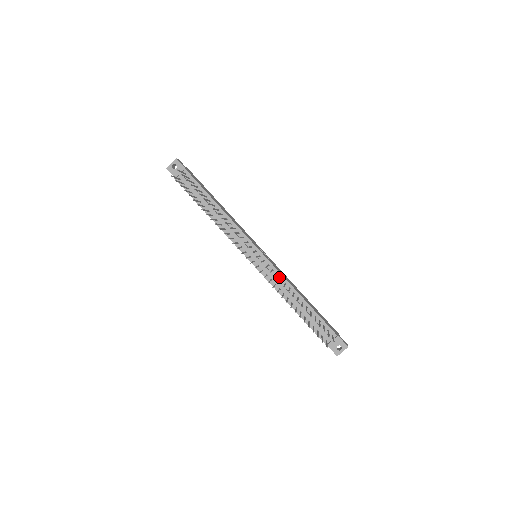
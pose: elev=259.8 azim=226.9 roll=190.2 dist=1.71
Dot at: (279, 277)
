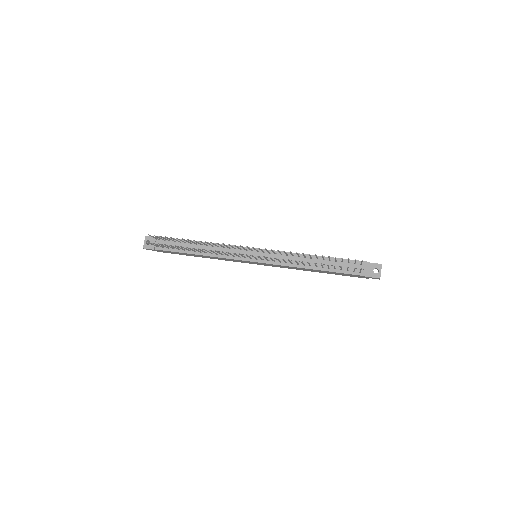
Dot at: (284, 255)
